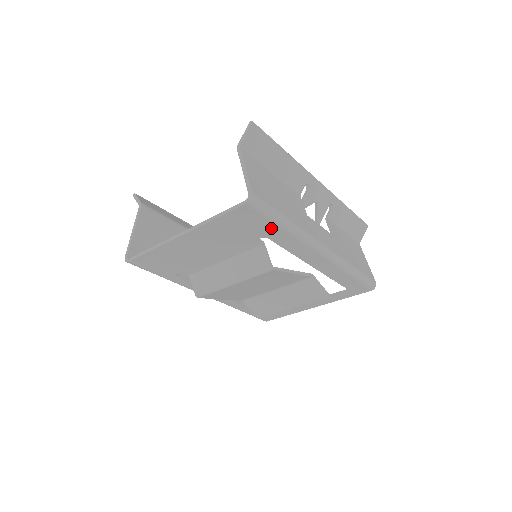
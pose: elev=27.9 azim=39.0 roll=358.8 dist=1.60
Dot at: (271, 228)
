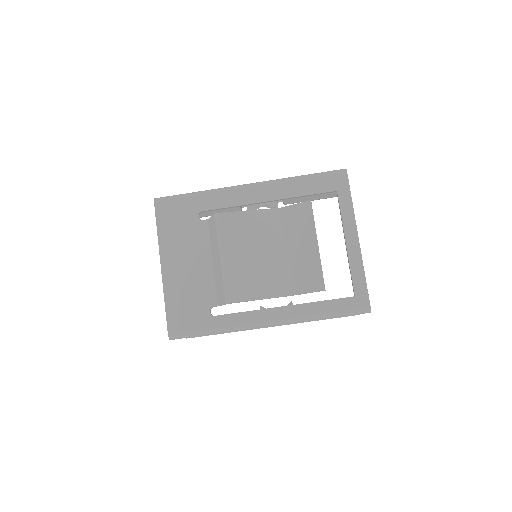
Dot at: (191, 203)
